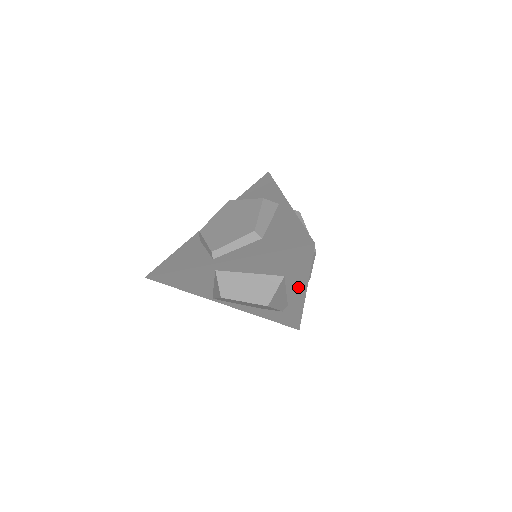
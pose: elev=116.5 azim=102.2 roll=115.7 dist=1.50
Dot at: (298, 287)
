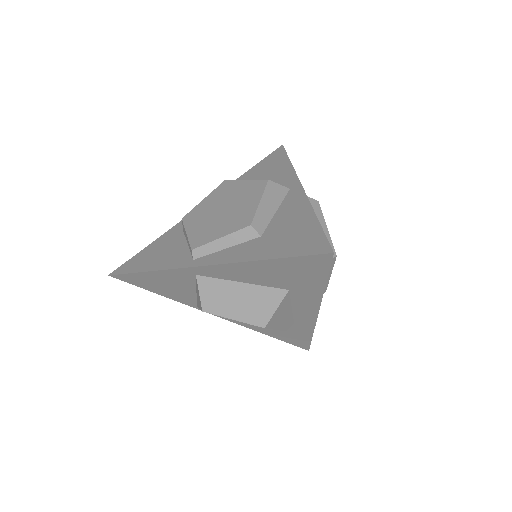
Dot at: (308, 304)
